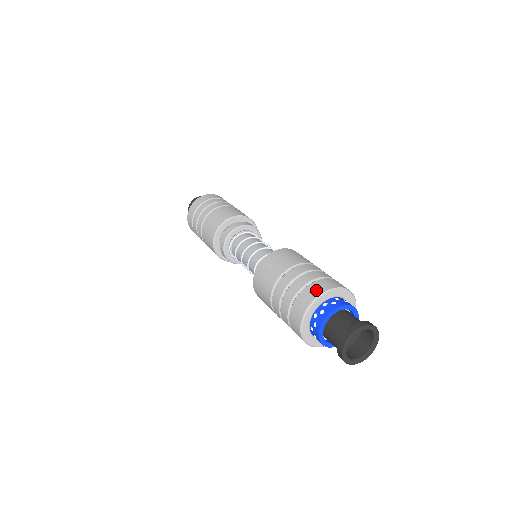
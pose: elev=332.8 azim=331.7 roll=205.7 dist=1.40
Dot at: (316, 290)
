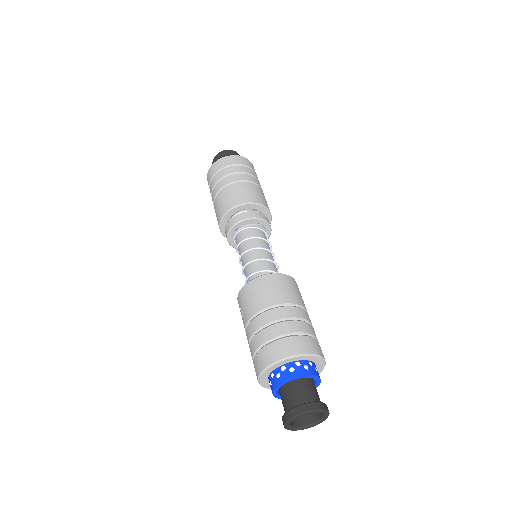
Dot at: (260, 364)
